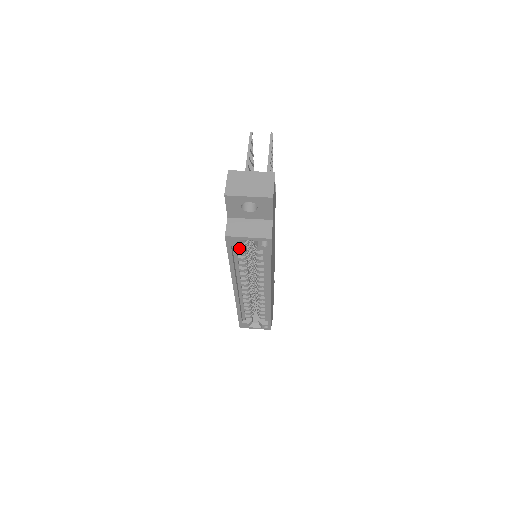
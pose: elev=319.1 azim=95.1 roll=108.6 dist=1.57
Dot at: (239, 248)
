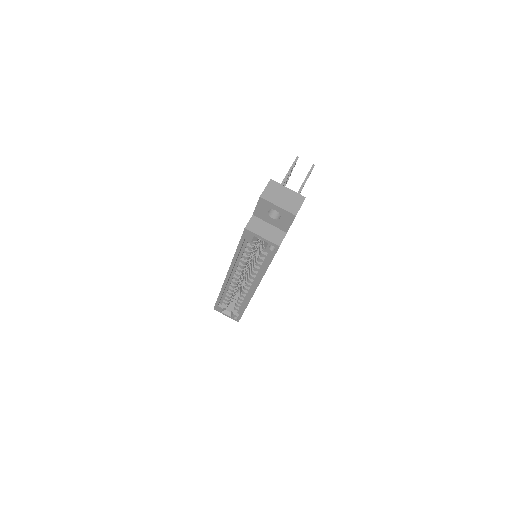
Dot at: (250, 243)
